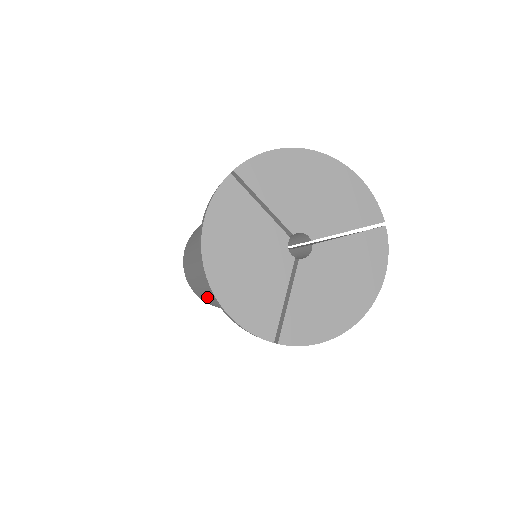
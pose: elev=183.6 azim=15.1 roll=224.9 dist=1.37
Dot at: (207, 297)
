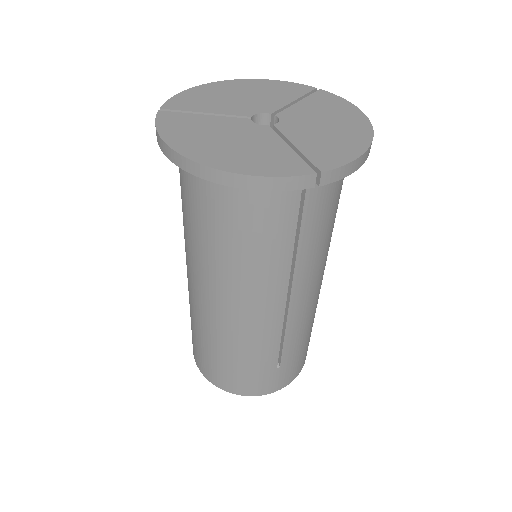
Dot at: (246, 342)
